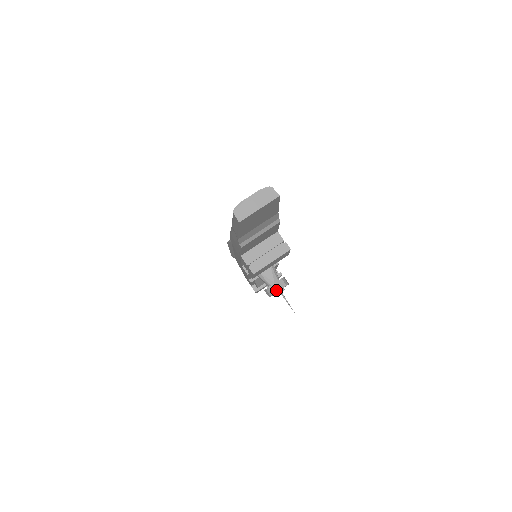
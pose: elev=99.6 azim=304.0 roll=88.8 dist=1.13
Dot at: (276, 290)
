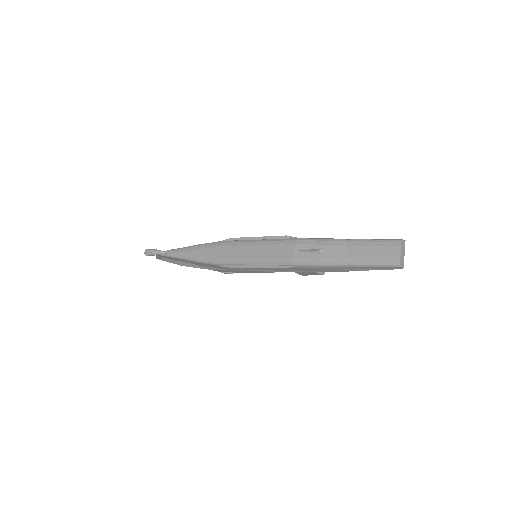
Dot at: occluded
